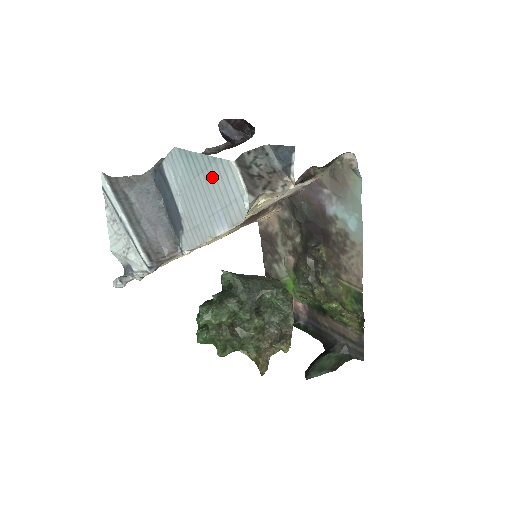
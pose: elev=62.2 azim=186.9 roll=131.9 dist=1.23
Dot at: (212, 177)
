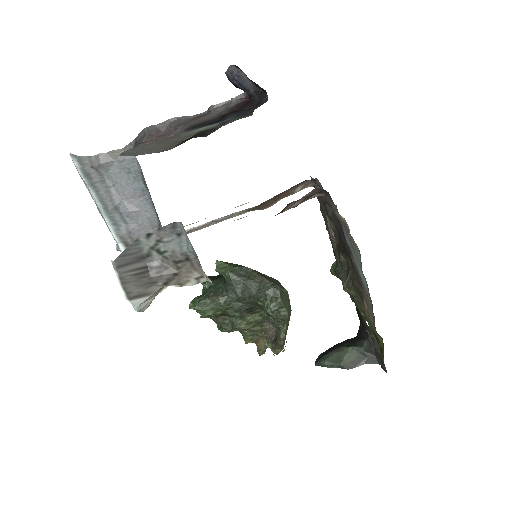
Dot at: occluded
